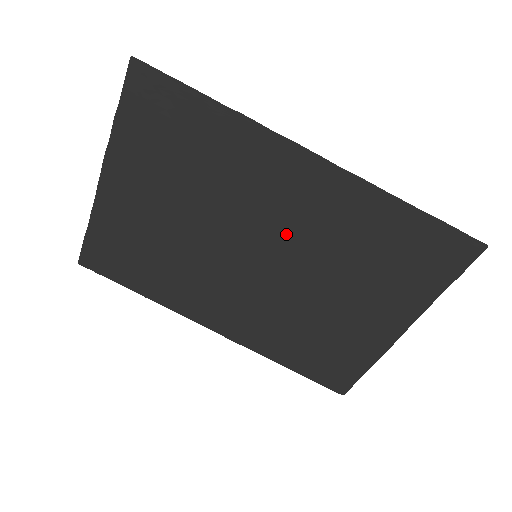
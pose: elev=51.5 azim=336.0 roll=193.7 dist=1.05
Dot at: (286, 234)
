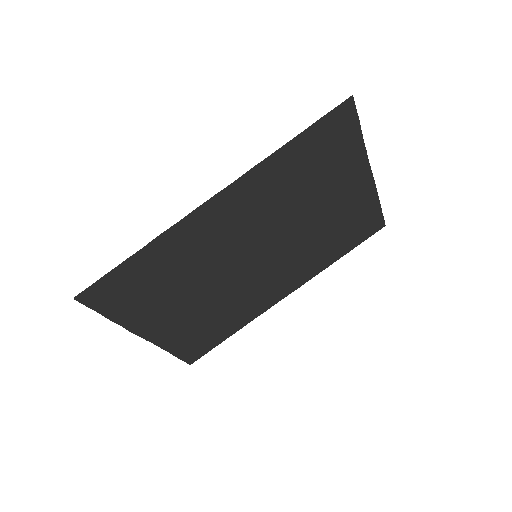
Dot at: (254, 233)
